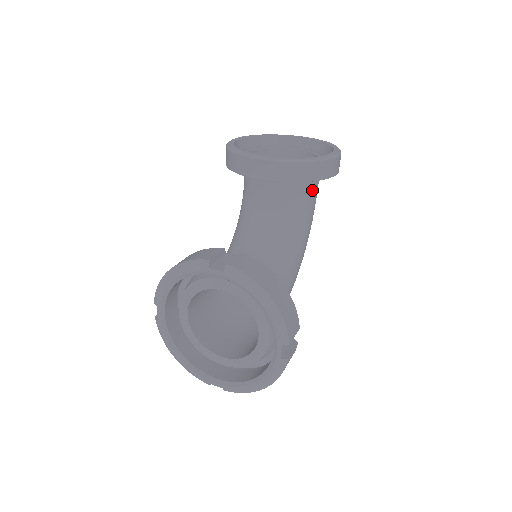
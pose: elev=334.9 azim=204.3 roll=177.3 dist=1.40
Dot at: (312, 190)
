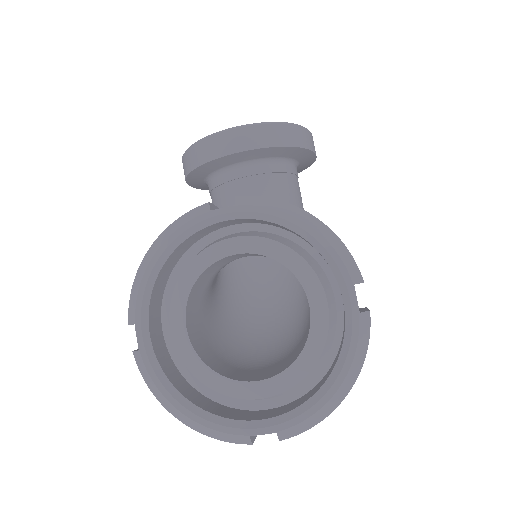
Dot at: (295, 178)
